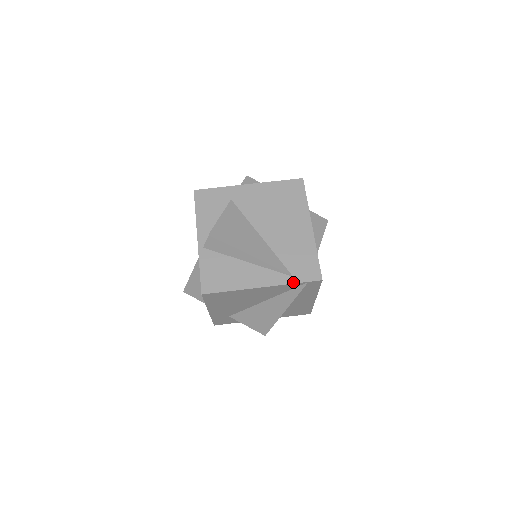
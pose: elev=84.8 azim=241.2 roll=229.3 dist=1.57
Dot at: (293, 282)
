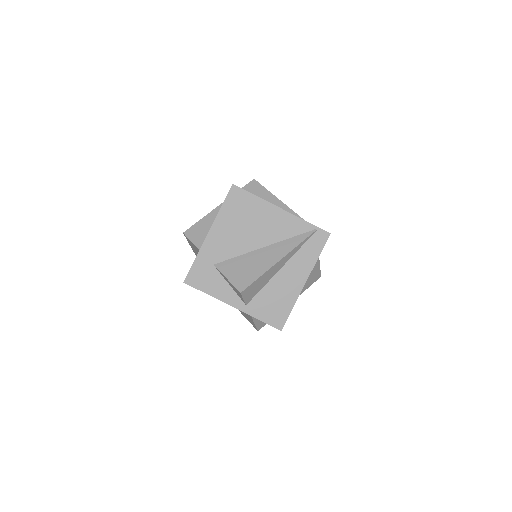
Dot at: occluded
